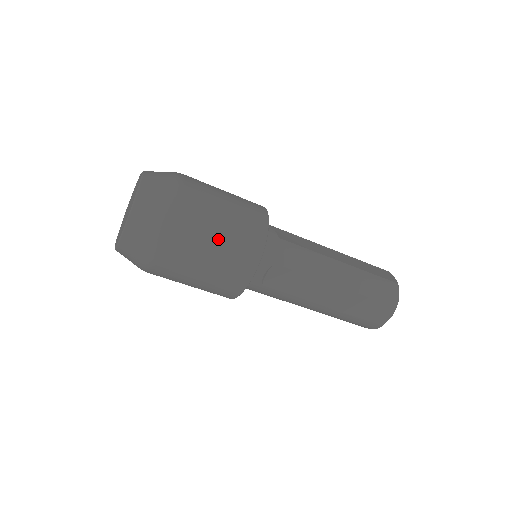
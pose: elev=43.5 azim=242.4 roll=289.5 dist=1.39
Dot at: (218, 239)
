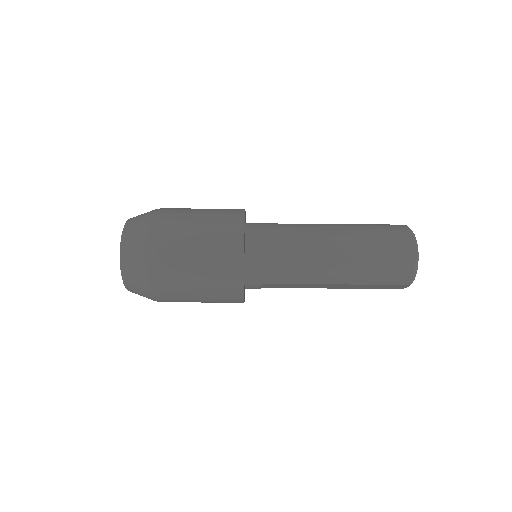
Dot at: (199, 294)
